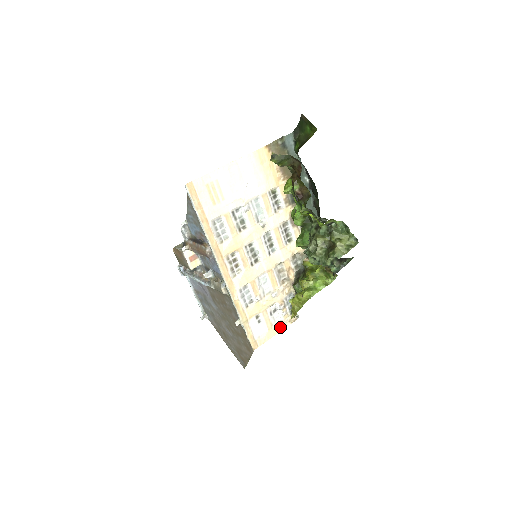
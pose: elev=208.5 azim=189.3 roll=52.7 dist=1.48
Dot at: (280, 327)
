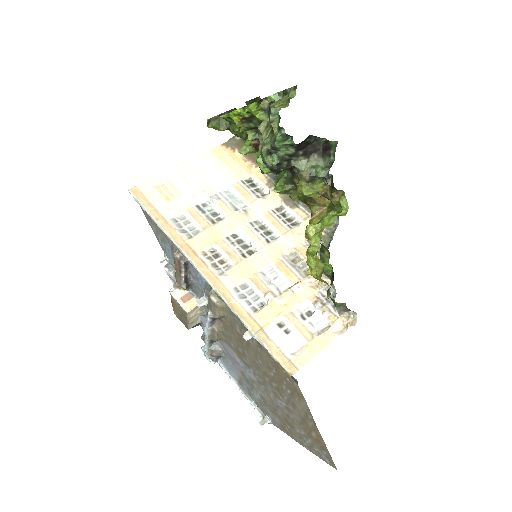
Dot at: (329, 335)
